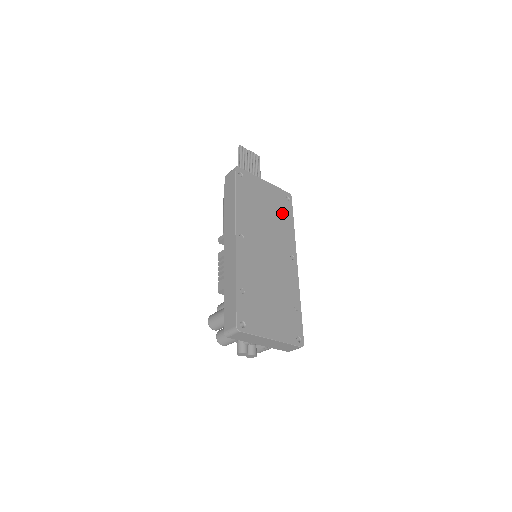
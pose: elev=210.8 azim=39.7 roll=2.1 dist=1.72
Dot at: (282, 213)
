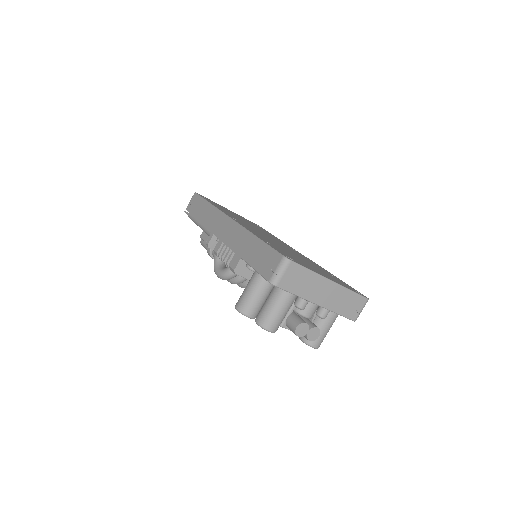
Dot at: occluded
